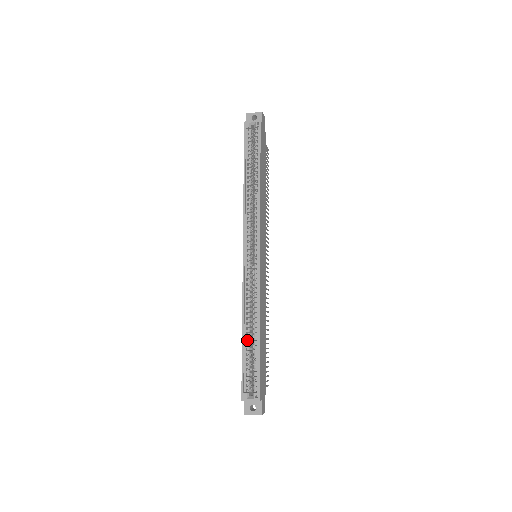
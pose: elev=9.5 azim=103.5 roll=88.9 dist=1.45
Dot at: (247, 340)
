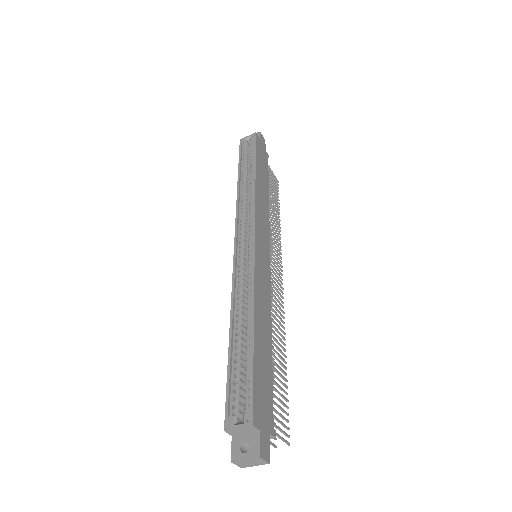
Dot at: (236, 342)
